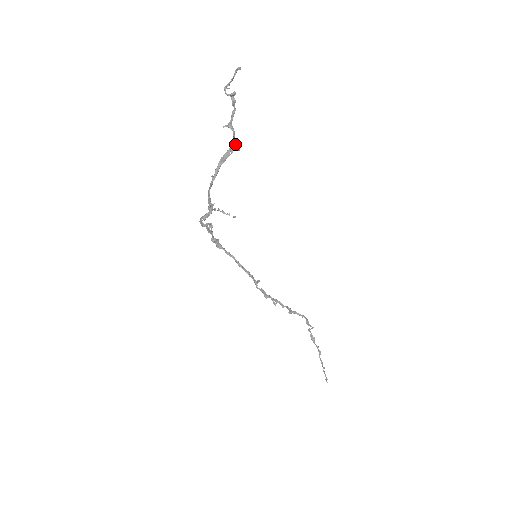
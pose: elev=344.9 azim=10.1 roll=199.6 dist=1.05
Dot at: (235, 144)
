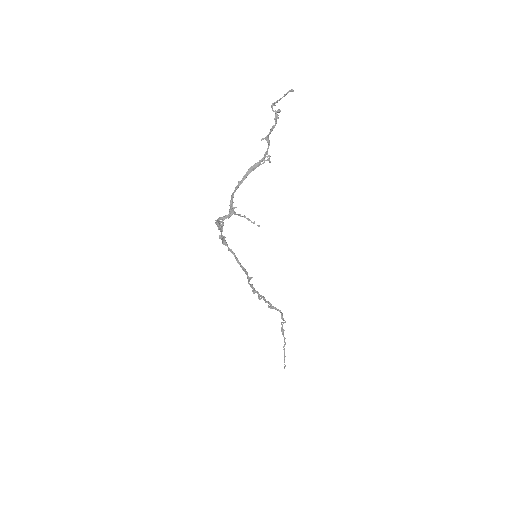
Dot at: (268, 156)
